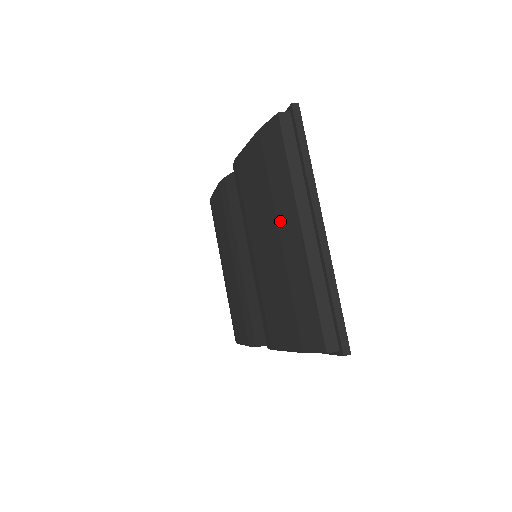
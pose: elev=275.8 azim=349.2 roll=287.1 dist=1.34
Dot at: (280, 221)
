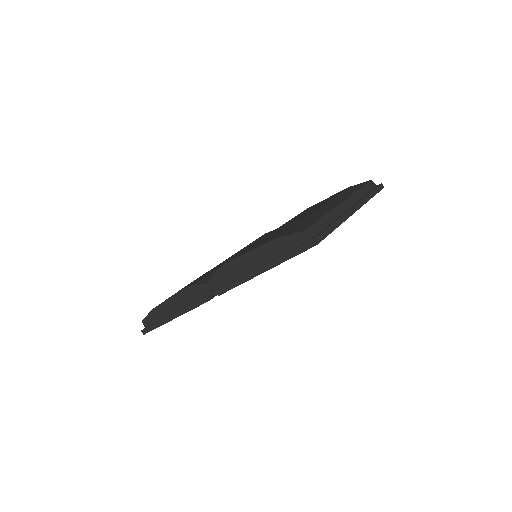
Dot at: (326, 204)
